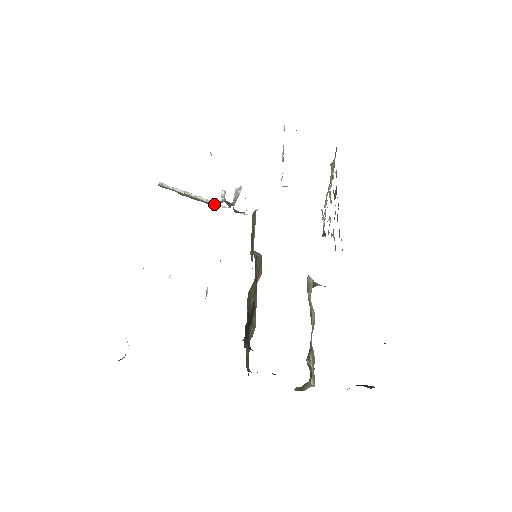
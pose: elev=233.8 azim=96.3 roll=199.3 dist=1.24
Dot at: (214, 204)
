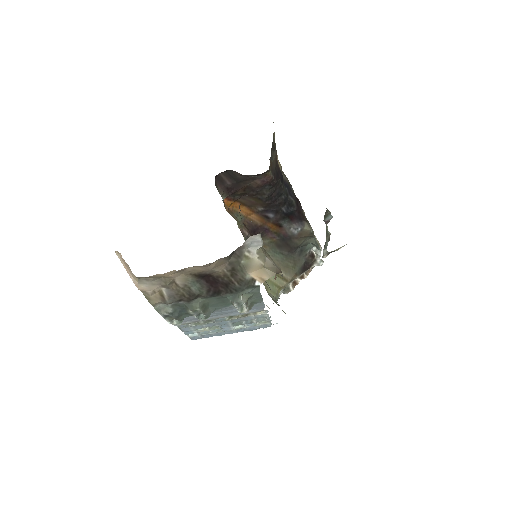
Dot at: occluded
